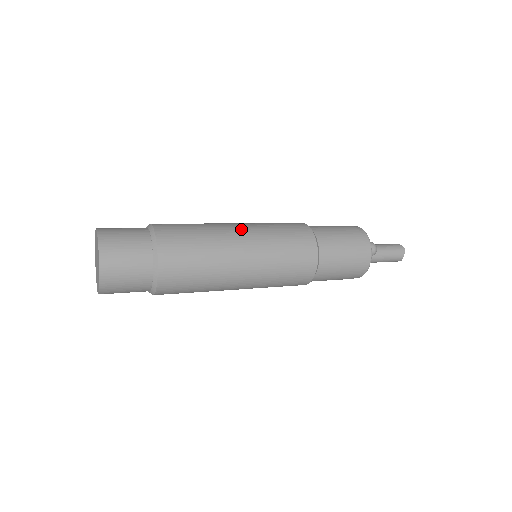
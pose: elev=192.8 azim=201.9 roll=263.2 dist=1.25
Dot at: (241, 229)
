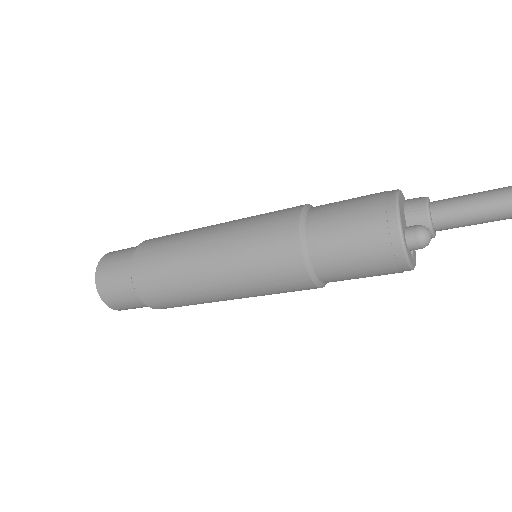
Dot at: (210, 255)
